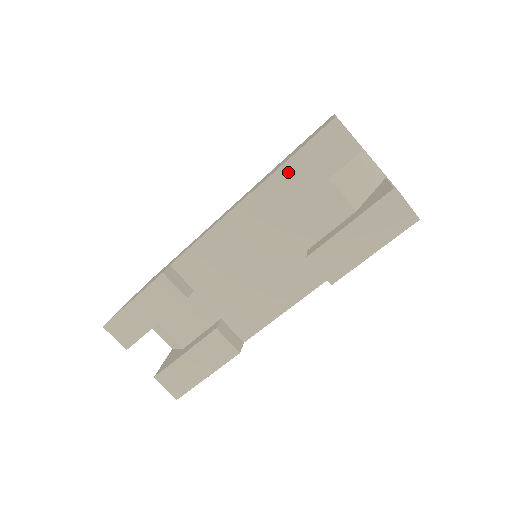
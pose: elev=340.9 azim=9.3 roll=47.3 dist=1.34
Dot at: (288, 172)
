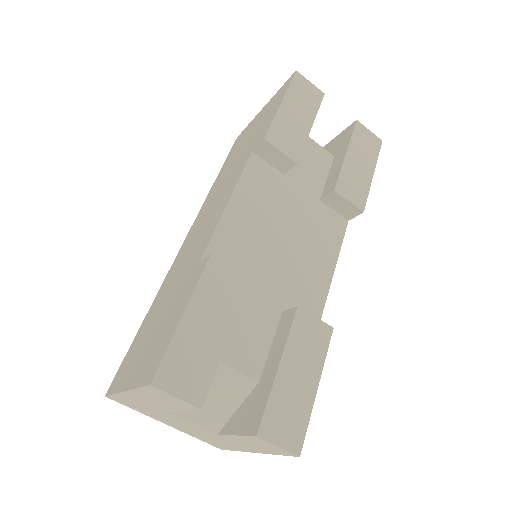
Dot at: (285, 115)
